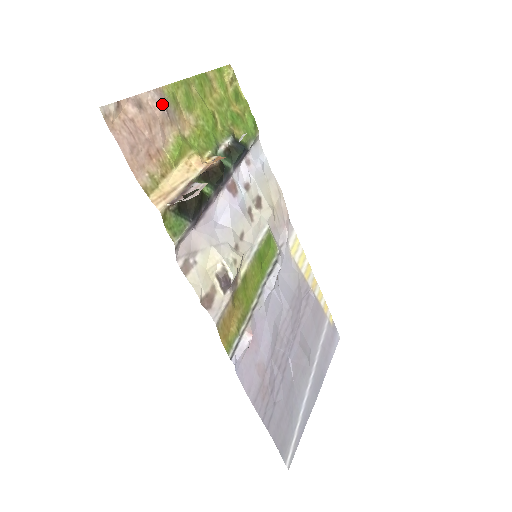
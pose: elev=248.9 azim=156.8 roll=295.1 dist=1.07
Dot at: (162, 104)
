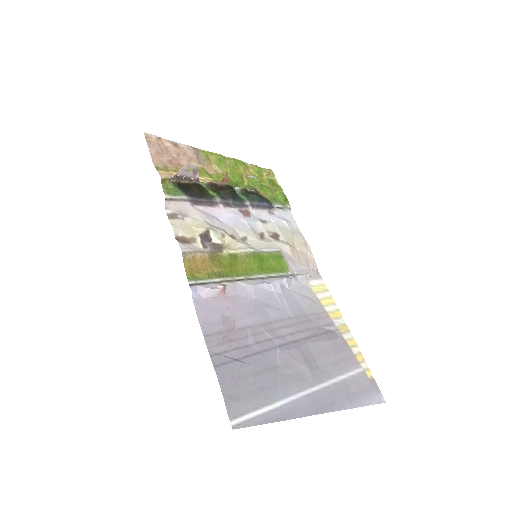
Dot at: (194, 152)
